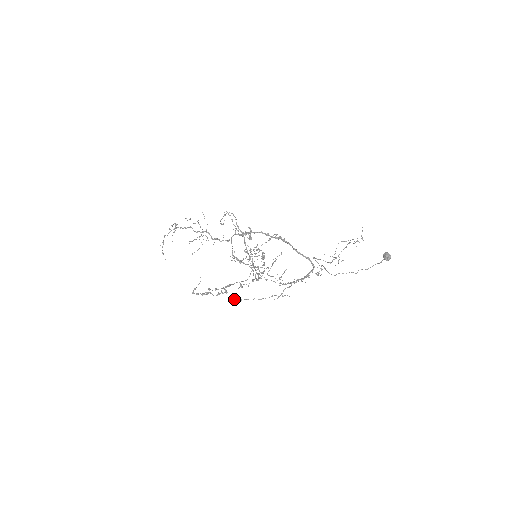
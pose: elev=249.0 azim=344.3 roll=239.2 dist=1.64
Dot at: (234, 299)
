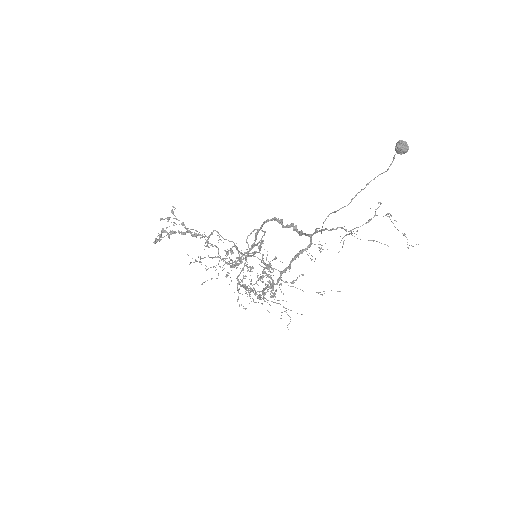
Dot at: occluded
